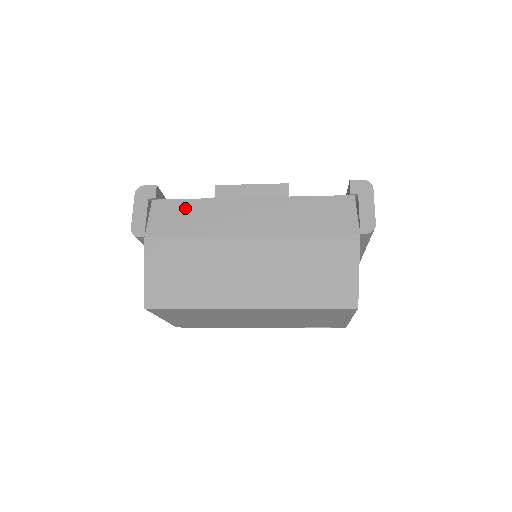
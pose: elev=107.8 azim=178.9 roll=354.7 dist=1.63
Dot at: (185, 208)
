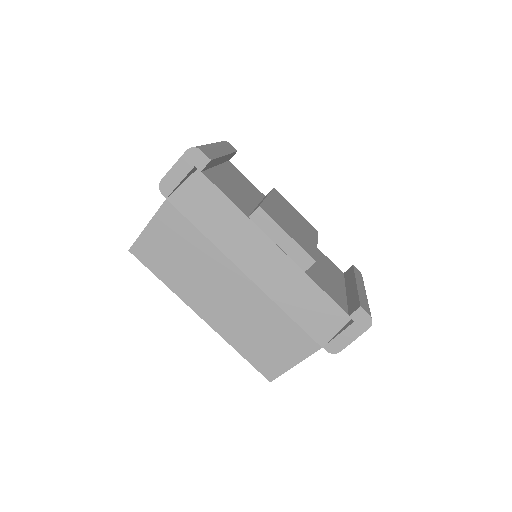
Dot at: (218, 203)
